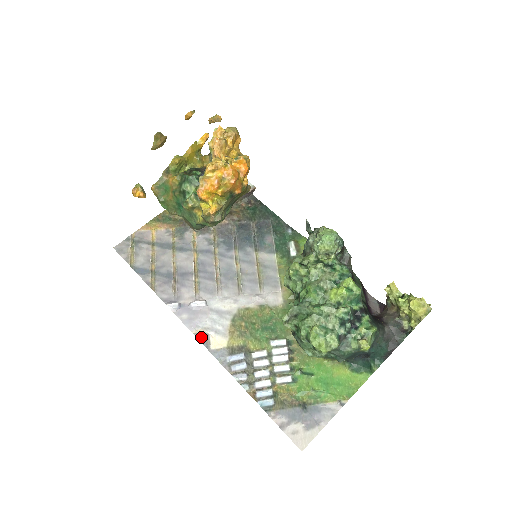
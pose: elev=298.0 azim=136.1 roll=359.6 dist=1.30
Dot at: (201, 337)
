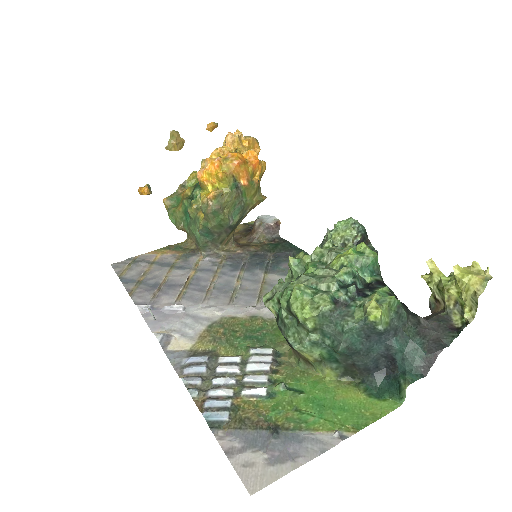
Dot at: (153, 316)
